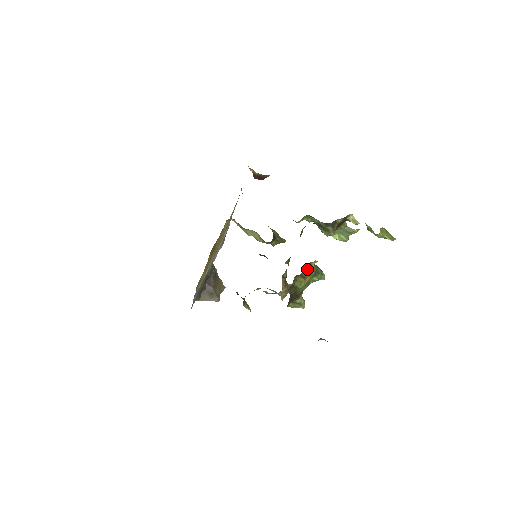
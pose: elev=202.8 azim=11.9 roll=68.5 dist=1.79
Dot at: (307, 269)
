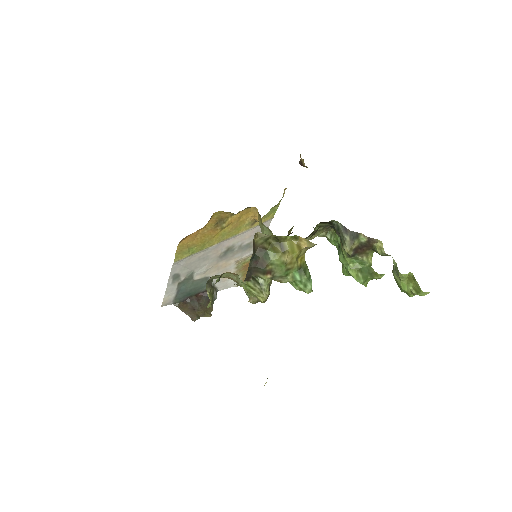
Dot at: (292, 244)
